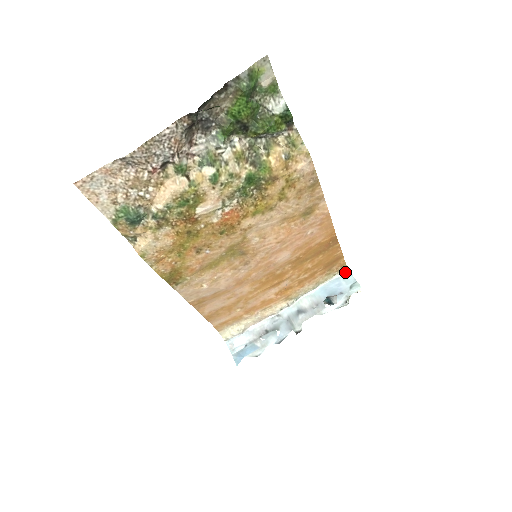
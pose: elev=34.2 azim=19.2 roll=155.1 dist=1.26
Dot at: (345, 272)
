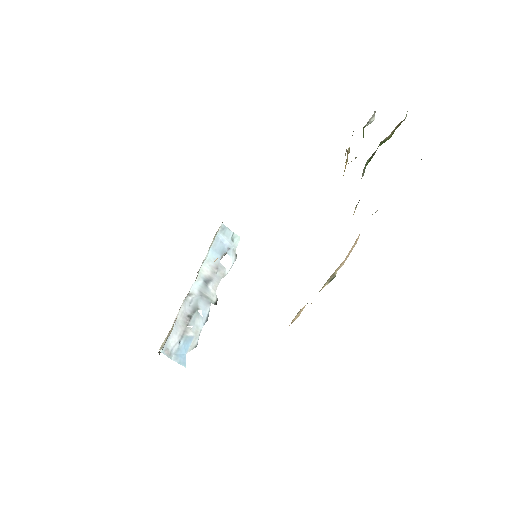
Dot at: (221, 226)
